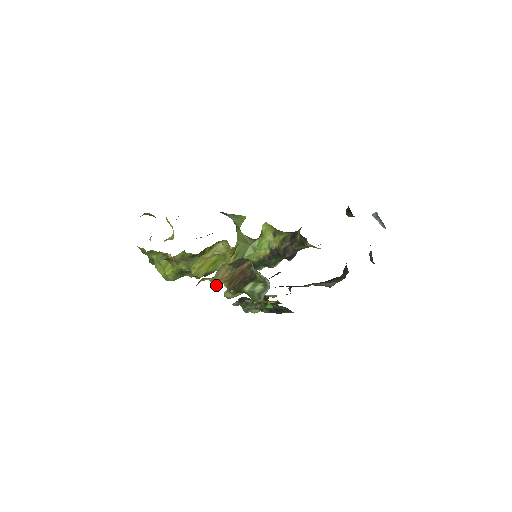
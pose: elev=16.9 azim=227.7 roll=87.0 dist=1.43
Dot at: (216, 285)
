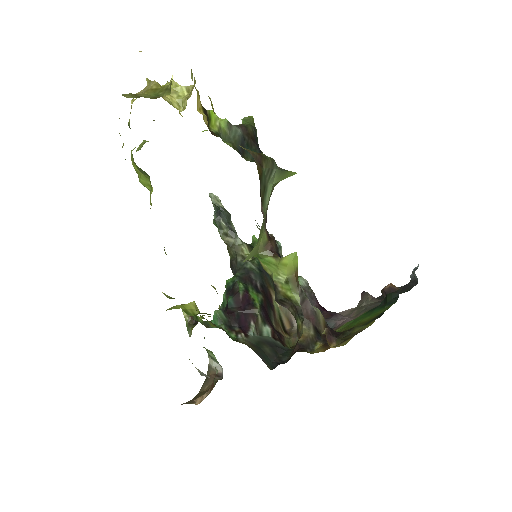
Dot at: occluded
